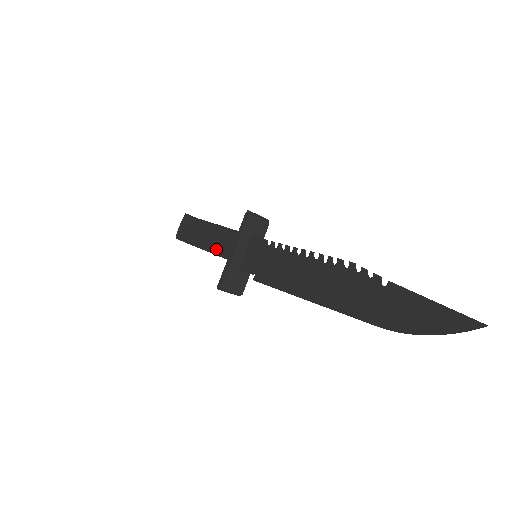
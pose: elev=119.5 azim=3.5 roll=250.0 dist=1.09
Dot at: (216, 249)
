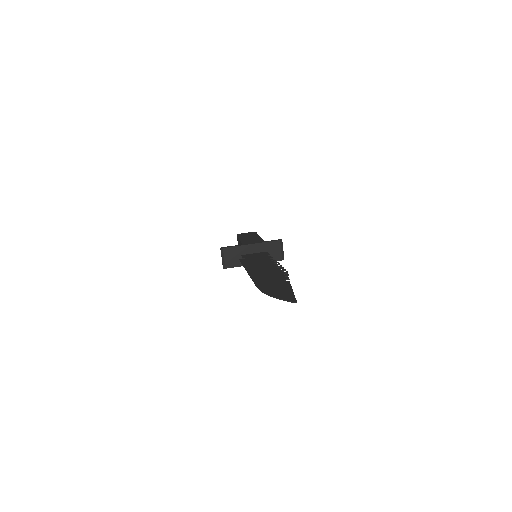
Dot at: (245, 242)
